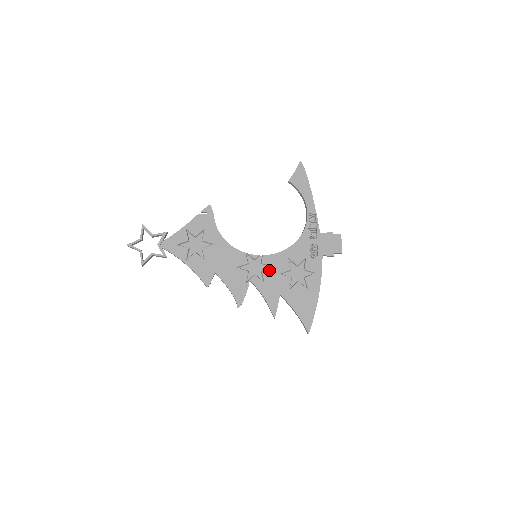
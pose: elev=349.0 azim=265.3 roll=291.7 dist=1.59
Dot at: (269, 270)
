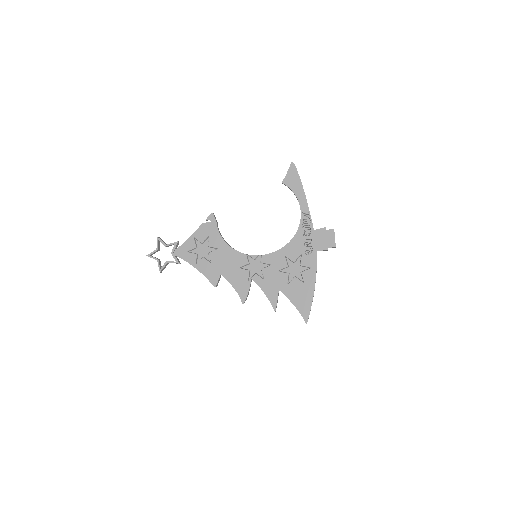
Dot at: (268, 268)
